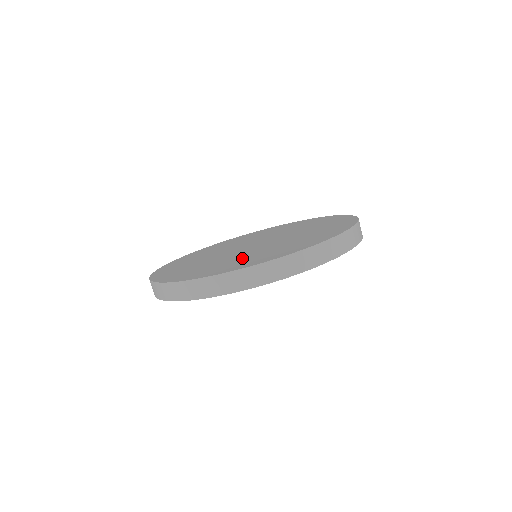
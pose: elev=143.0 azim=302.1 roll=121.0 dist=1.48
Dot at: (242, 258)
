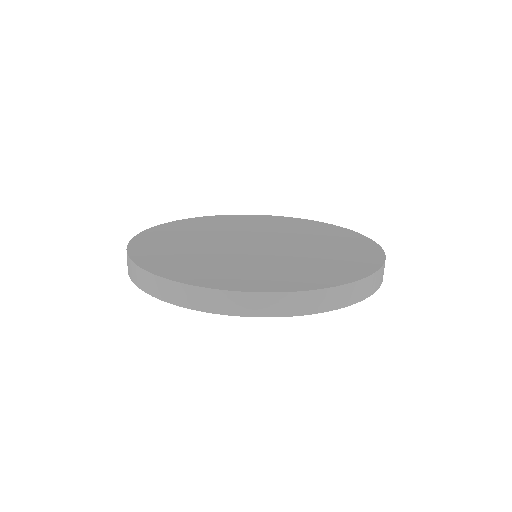
Dot at: (231, 265)
